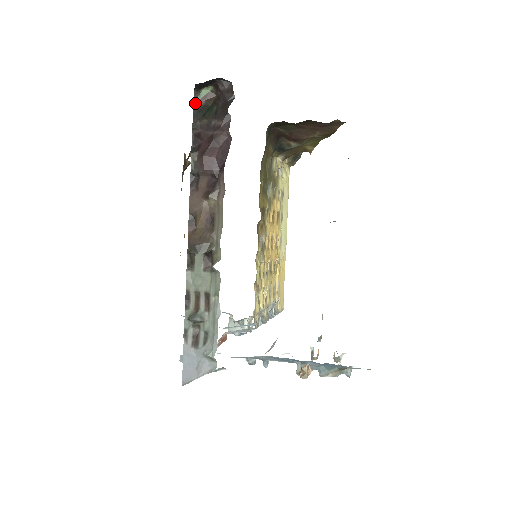
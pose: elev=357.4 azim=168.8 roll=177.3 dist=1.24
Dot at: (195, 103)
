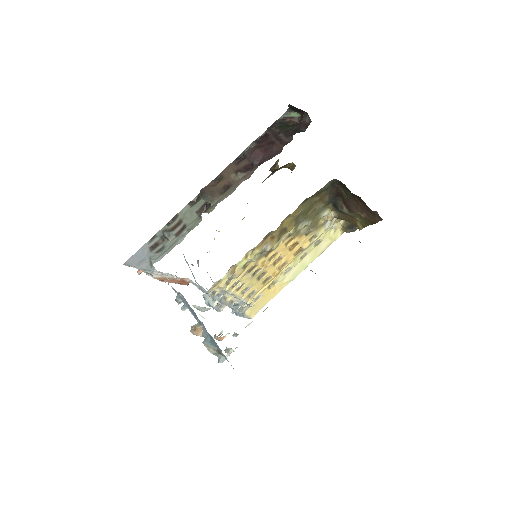
Dot at: (283, 116)
